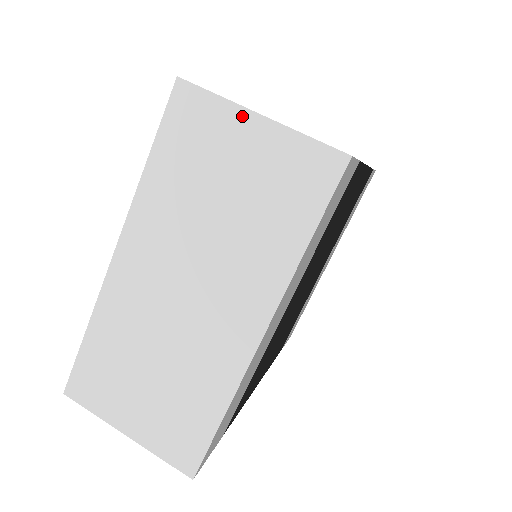
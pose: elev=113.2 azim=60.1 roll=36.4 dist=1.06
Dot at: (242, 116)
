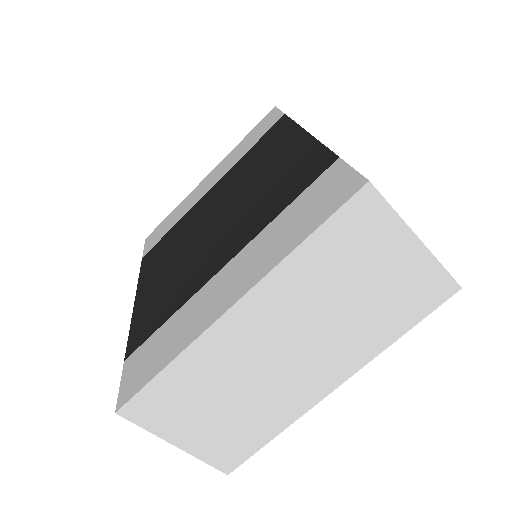
Dot at: (405, 235)
